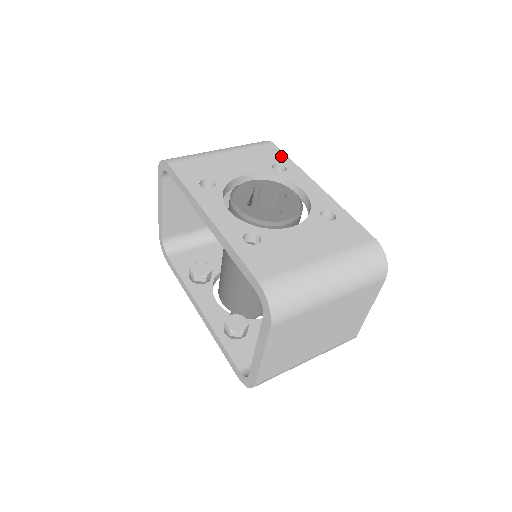
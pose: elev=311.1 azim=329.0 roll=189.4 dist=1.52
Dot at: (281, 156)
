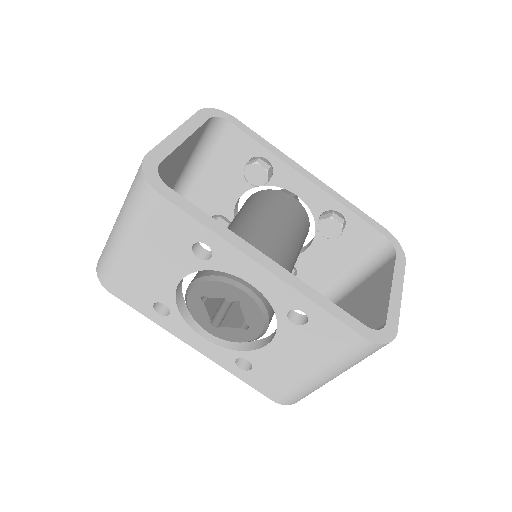
Dot at: (188, 224)
